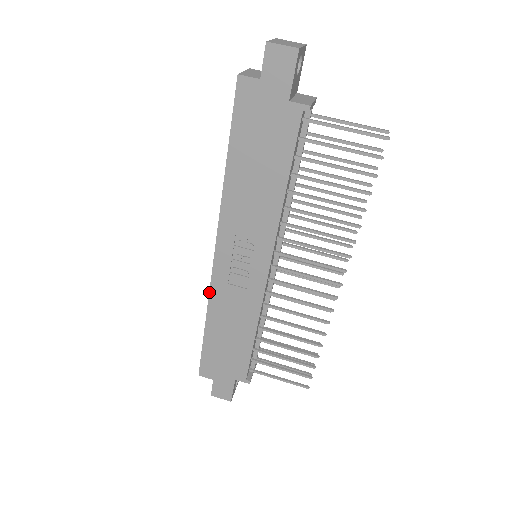
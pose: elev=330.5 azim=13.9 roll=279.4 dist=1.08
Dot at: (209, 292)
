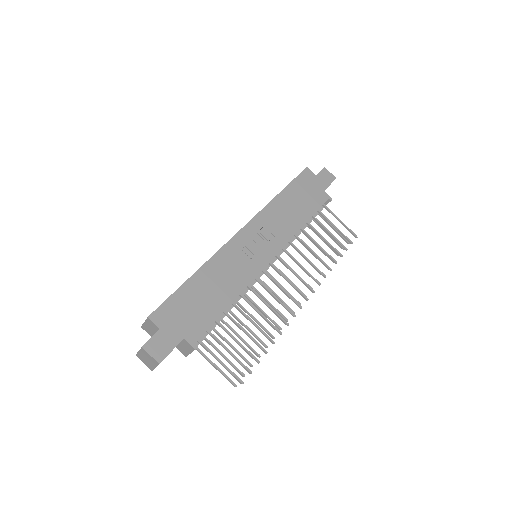
Dot at: (218, 250)
